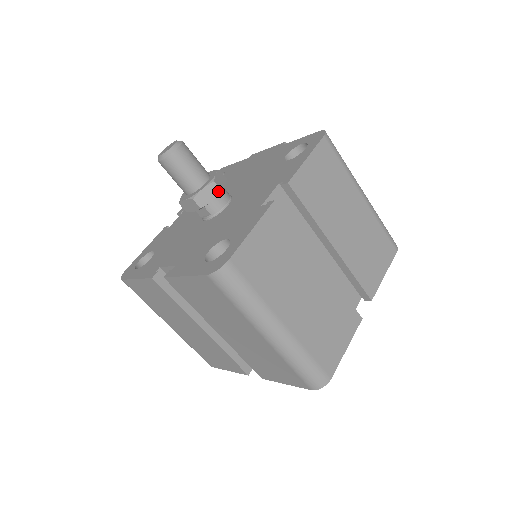
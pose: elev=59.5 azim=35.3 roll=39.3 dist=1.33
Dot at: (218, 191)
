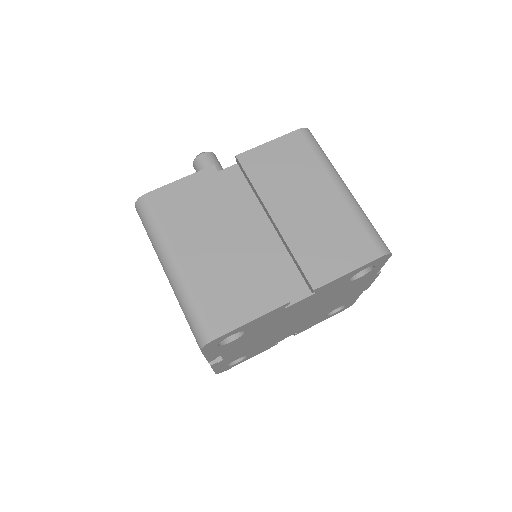
Dot at: occluded
